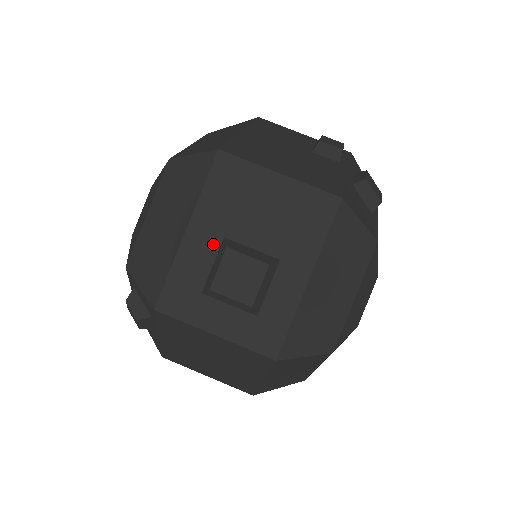
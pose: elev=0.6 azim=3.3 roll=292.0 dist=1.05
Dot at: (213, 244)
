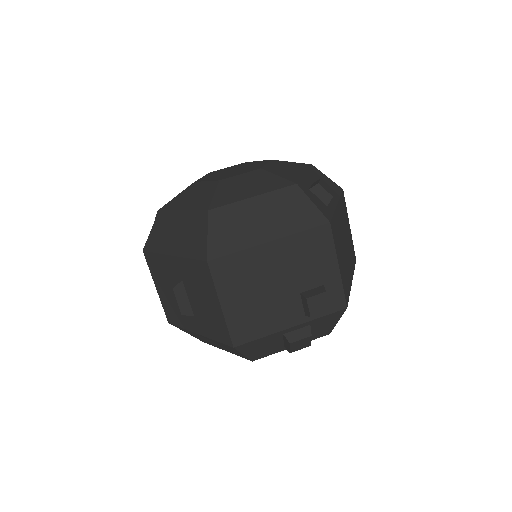
Dot at: (177, 274)
